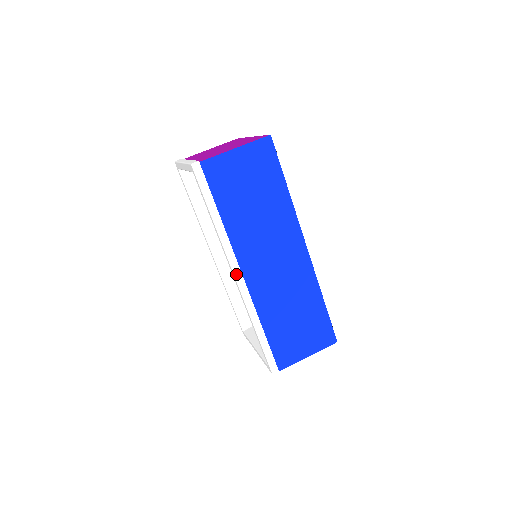
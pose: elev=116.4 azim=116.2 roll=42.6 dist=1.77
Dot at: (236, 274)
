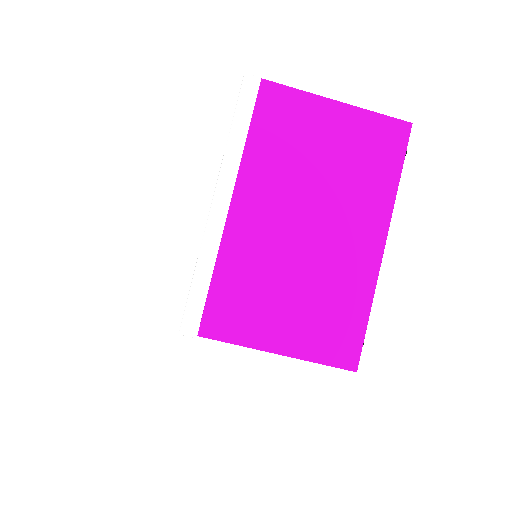
Dot at: occluded
